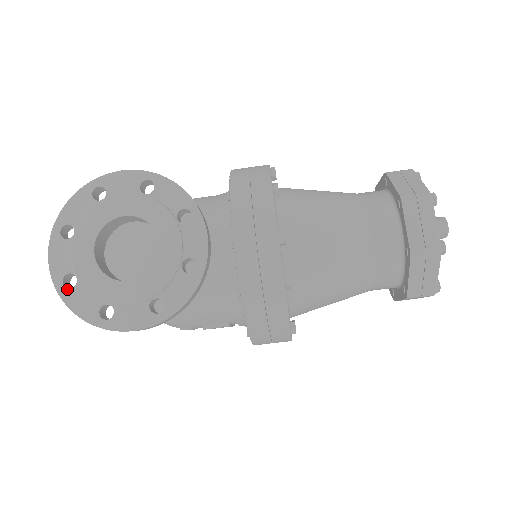
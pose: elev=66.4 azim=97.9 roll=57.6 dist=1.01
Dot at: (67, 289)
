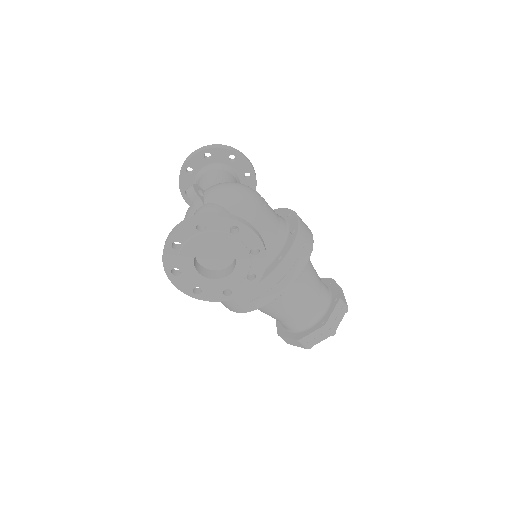
Dot at: (171, 247)
